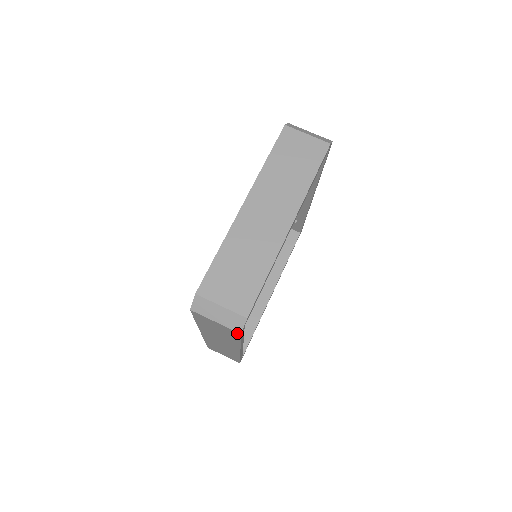
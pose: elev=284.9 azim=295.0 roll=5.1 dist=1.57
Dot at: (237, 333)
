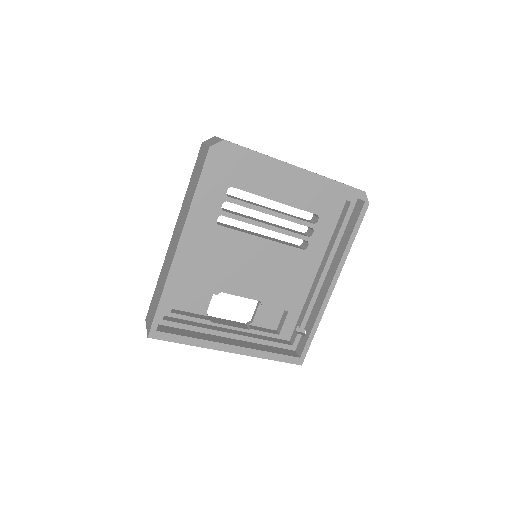
Dot at: (207, 151)
